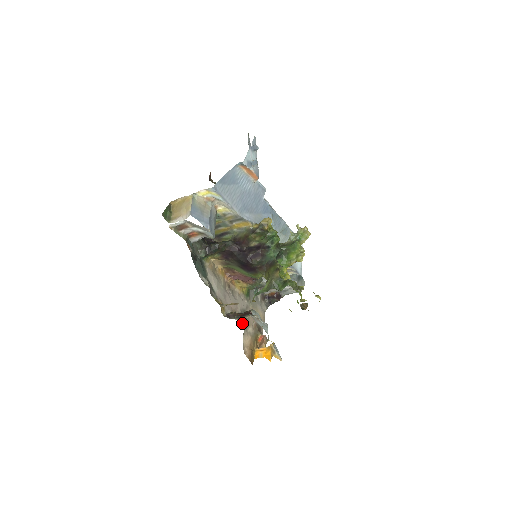
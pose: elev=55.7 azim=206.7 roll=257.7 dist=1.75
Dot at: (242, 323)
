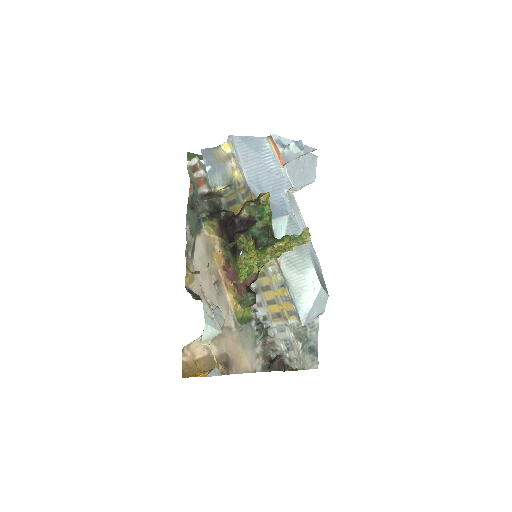
Dot at: occluded
